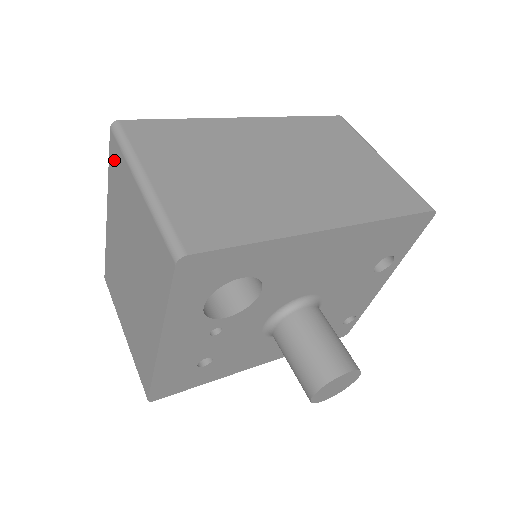
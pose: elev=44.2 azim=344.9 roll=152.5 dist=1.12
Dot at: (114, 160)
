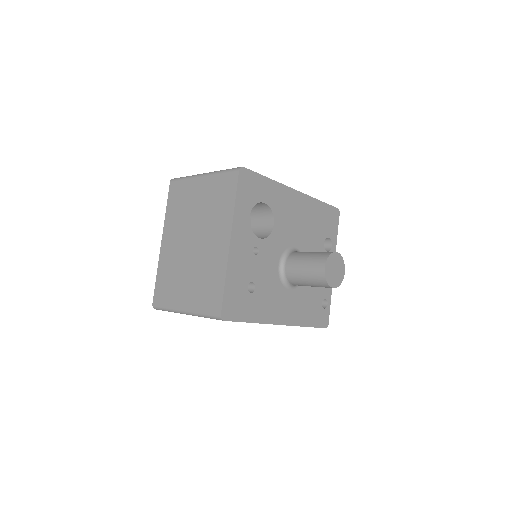
Dot at: (174, 194)
